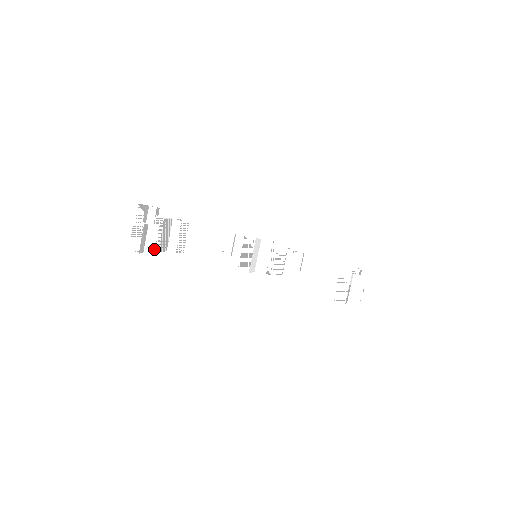
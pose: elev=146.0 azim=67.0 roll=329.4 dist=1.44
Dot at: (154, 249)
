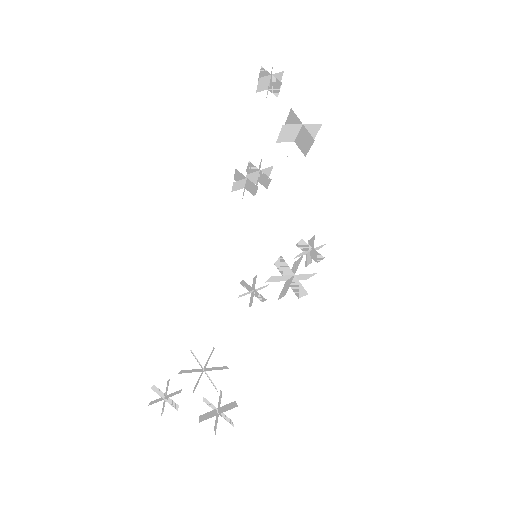
Dot at: (235, 403)
